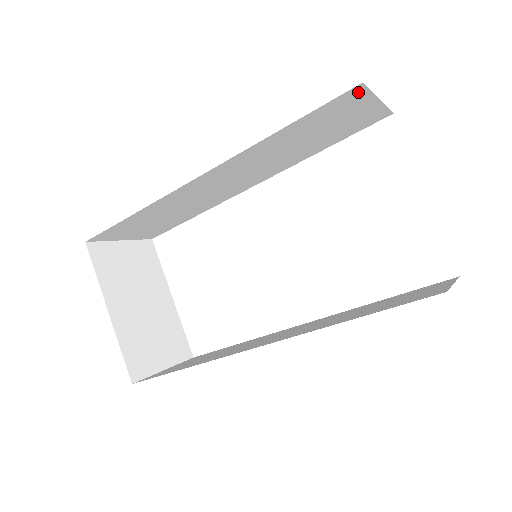
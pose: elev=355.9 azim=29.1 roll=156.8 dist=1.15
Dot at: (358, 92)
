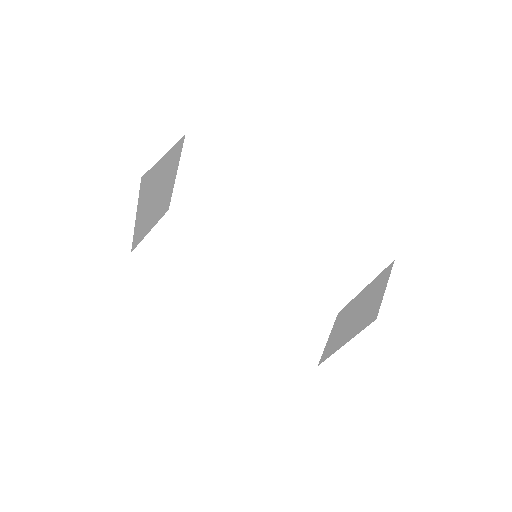
Dot at: occluded
